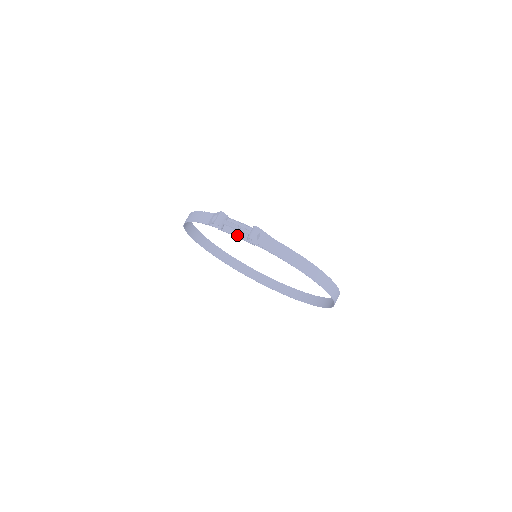
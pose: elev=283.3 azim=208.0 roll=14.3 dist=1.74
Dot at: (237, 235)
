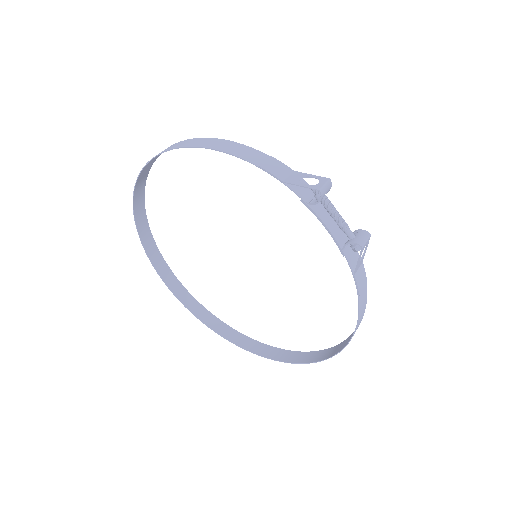
Dot at: (328, 227)
